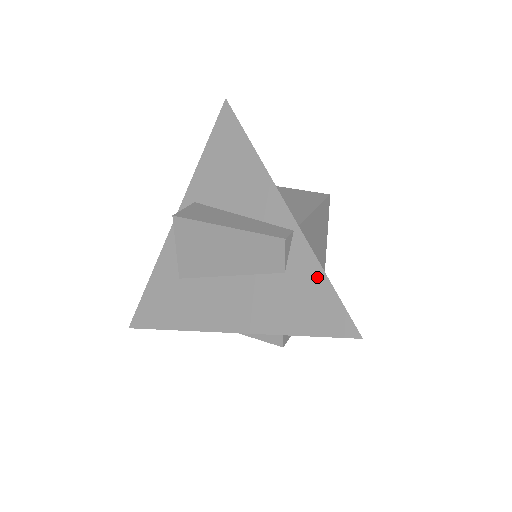
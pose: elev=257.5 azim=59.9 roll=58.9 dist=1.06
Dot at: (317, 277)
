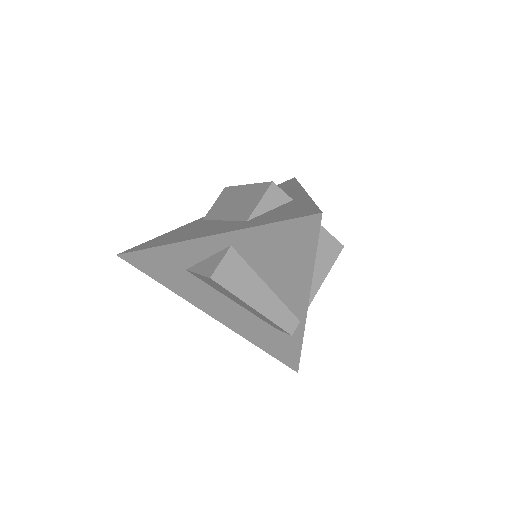
Dot at: (295, 344)
